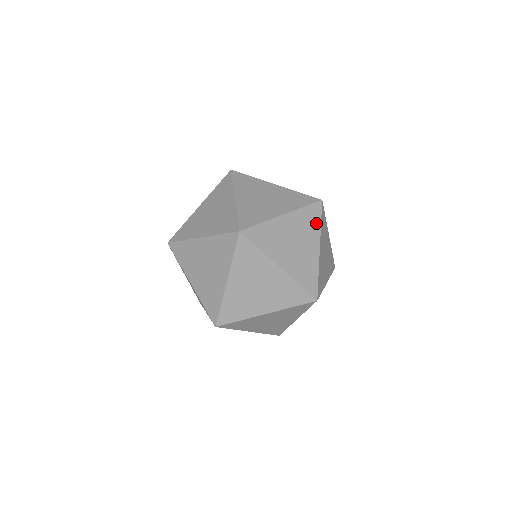
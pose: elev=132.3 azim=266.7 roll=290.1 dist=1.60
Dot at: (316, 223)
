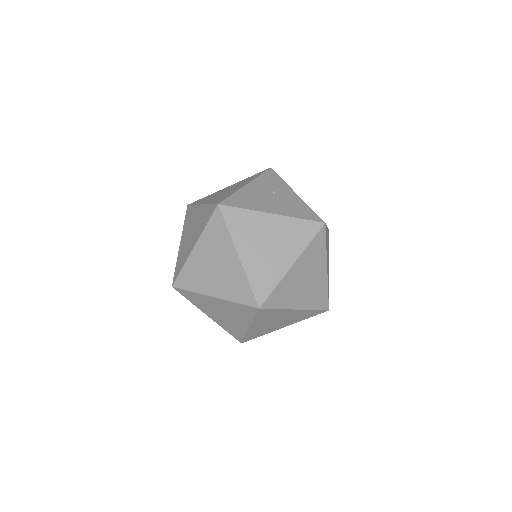
Dot at: (278, 181)
